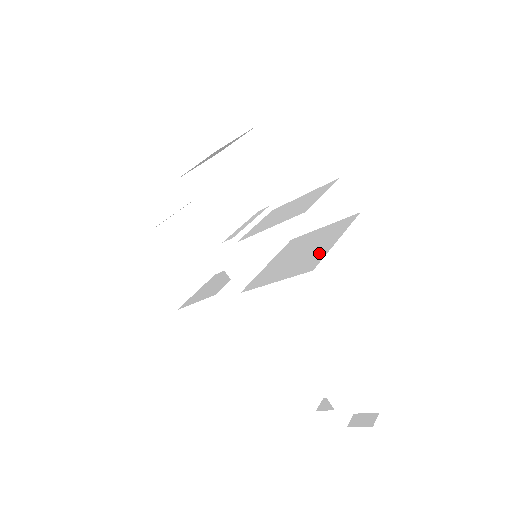
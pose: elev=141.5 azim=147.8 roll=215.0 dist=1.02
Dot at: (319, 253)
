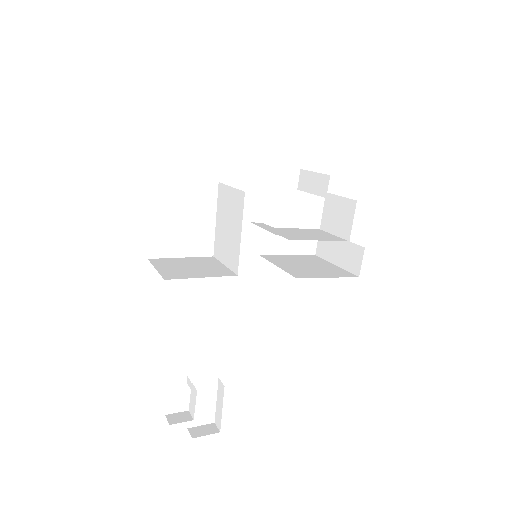
Dot at: (337, 269)
